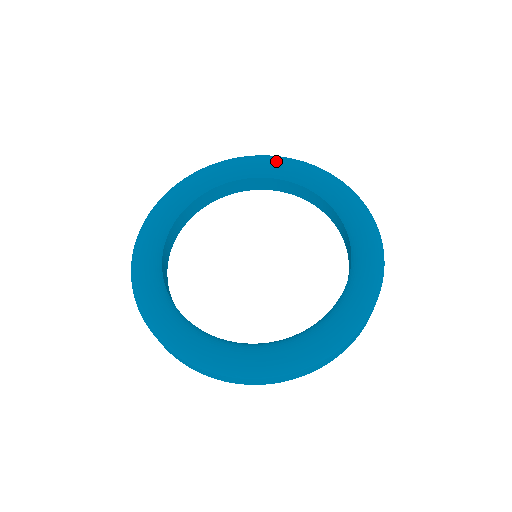
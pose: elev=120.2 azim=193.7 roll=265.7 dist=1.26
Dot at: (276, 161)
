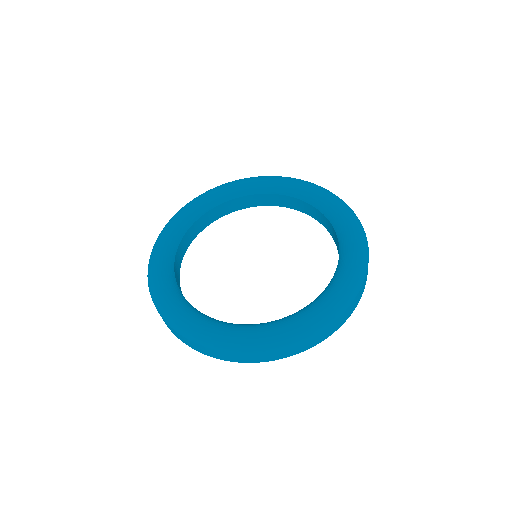
Dot at: (202, 197)
